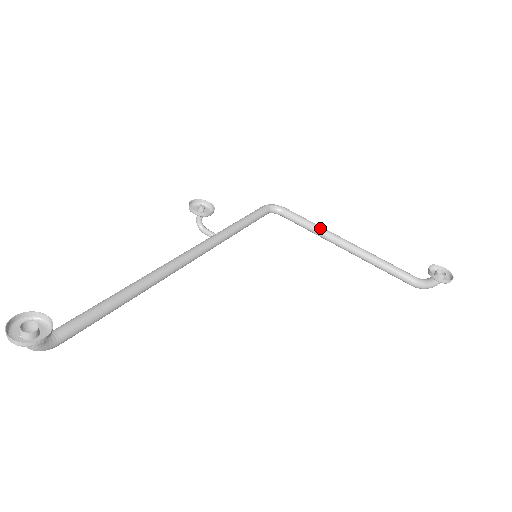
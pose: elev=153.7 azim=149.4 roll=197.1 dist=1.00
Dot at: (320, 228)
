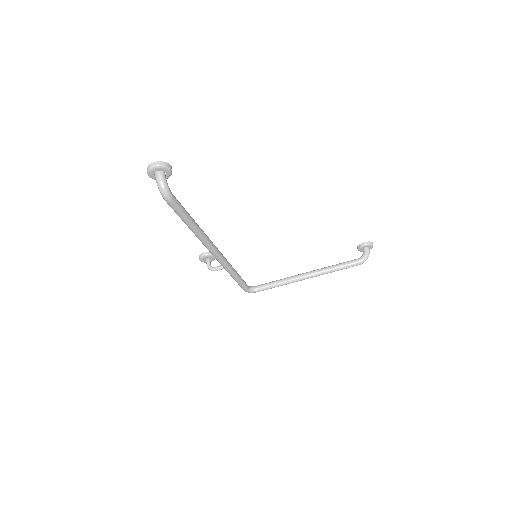
Dot at: (286, 278)
